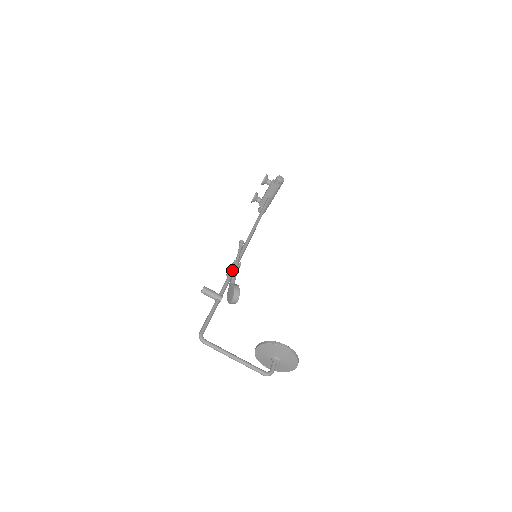
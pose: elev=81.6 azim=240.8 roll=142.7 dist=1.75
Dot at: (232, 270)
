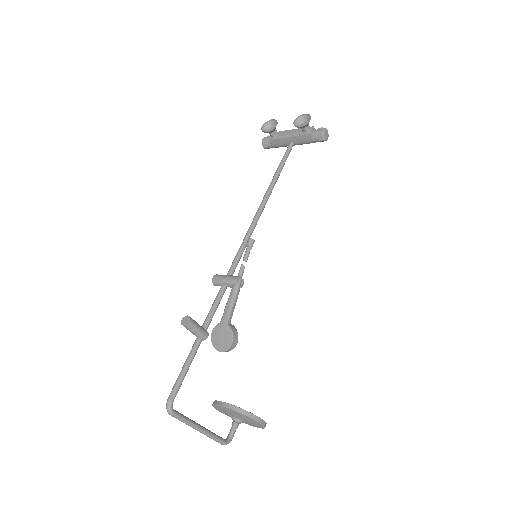
Dot at: (232, 295)
